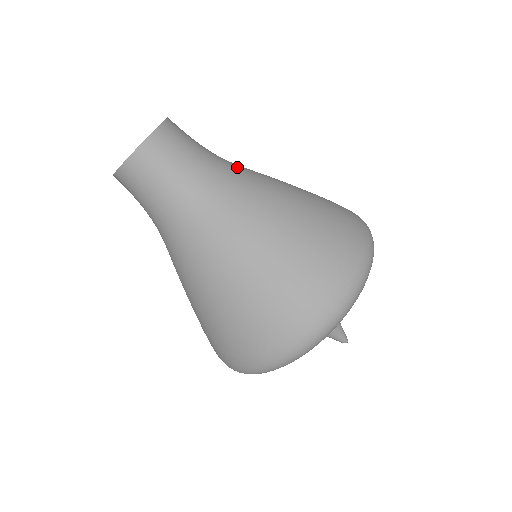
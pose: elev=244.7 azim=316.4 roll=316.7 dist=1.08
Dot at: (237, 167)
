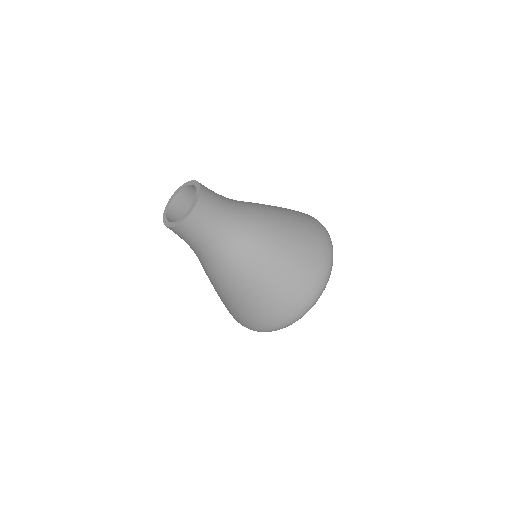
Dot at: (232, 249)
